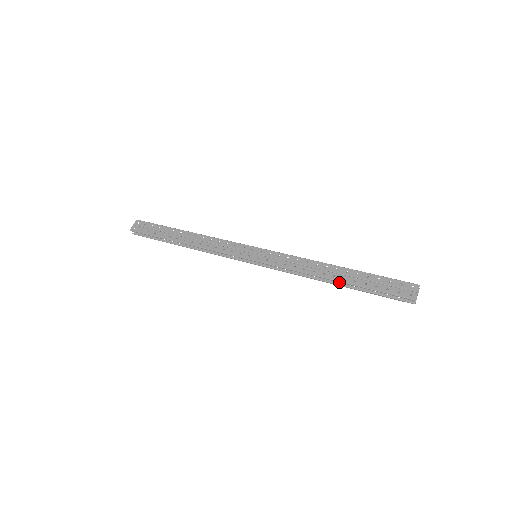
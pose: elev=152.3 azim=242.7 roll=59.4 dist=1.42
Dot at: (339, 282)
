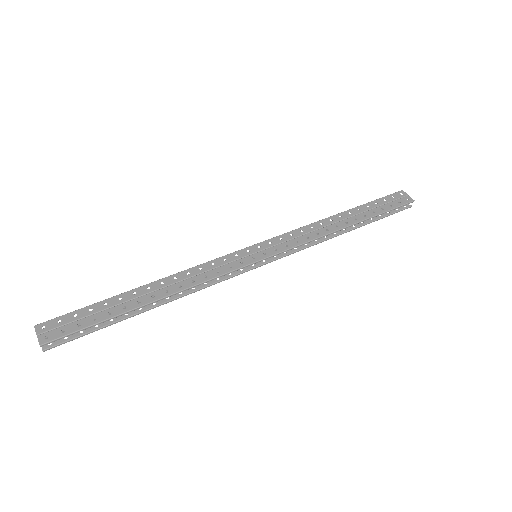
Dot at: (355, 224)
